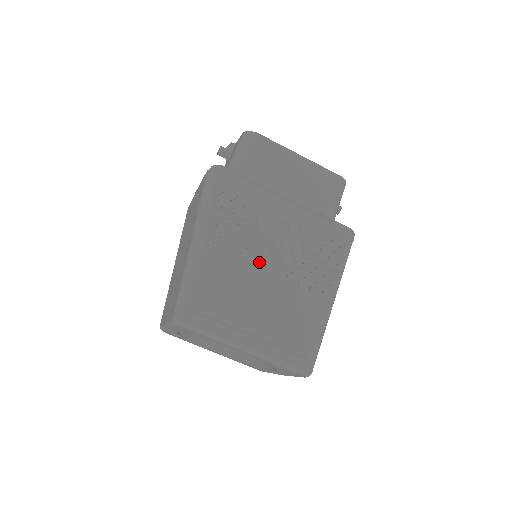
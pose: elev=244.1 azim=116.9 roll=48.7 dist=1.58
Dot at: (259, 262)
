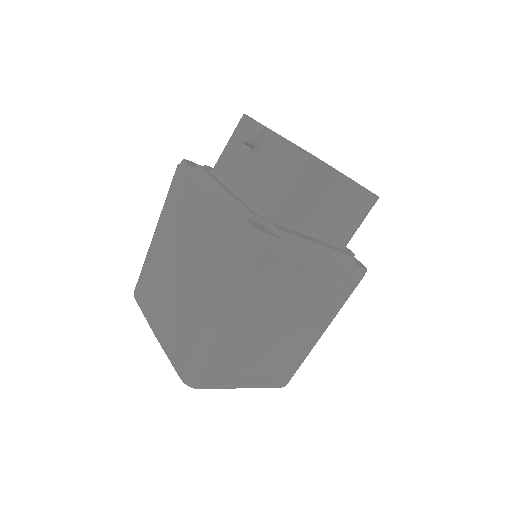
Dot at: (275, 323)
